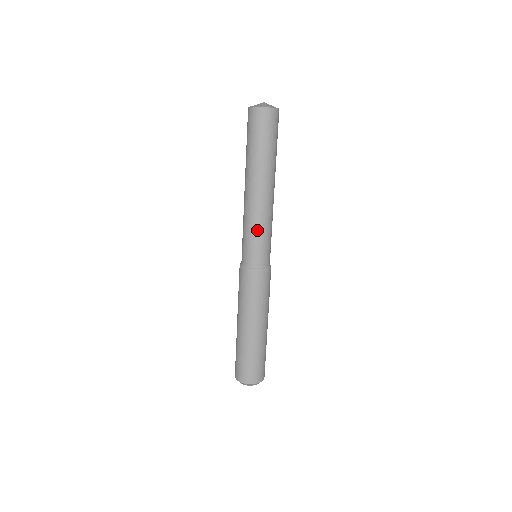
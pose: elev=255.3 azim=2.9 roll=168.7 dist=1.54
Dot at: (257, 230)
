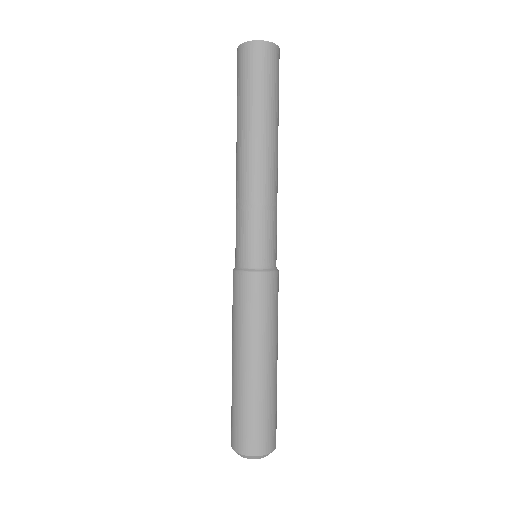
Dot at: (257, 213)
